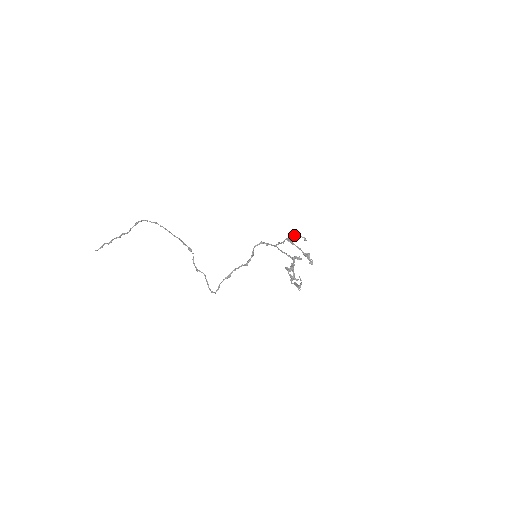
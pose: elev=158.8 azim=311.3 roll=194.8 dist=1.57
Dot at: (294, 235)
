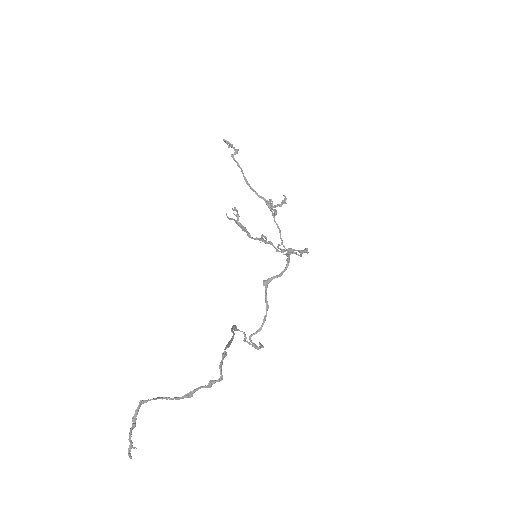
Dot at: occluded
